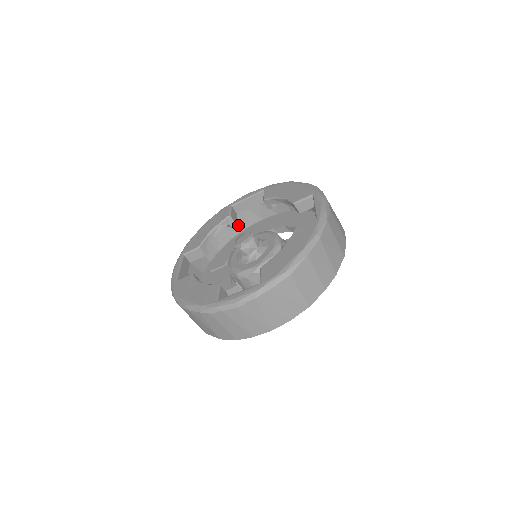
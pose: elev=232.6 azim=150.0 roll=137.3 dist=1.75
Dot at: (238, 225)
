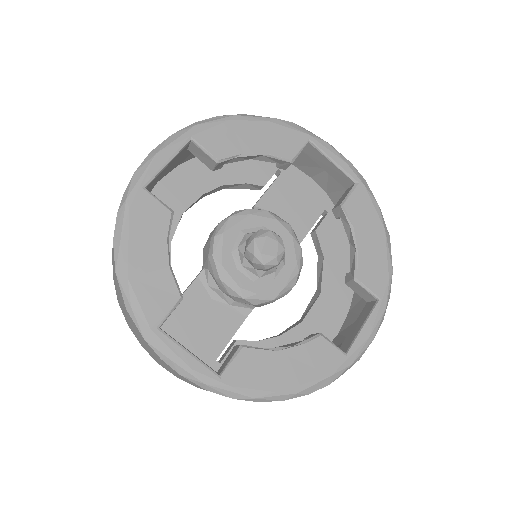
Dot at: occluded
